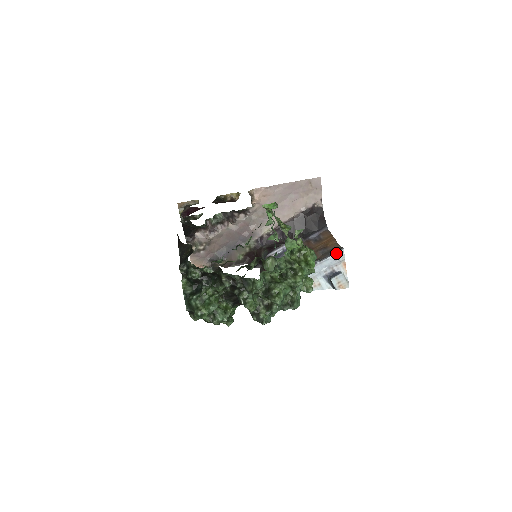
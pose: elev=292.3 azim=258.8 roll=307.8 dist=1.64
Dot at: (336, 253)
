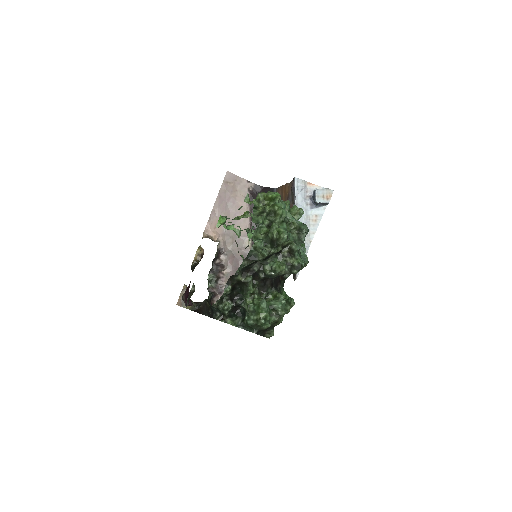
Dot at: (295, 186)
